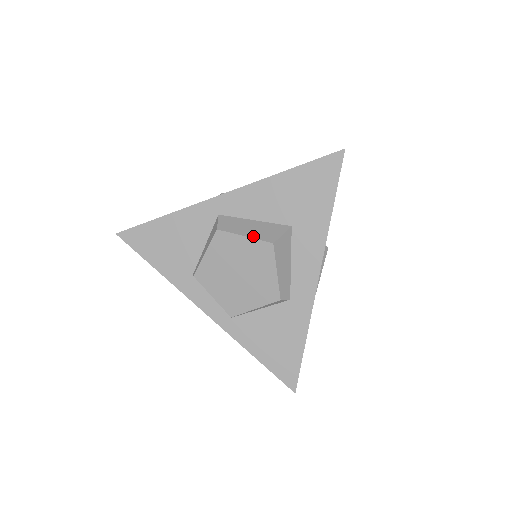
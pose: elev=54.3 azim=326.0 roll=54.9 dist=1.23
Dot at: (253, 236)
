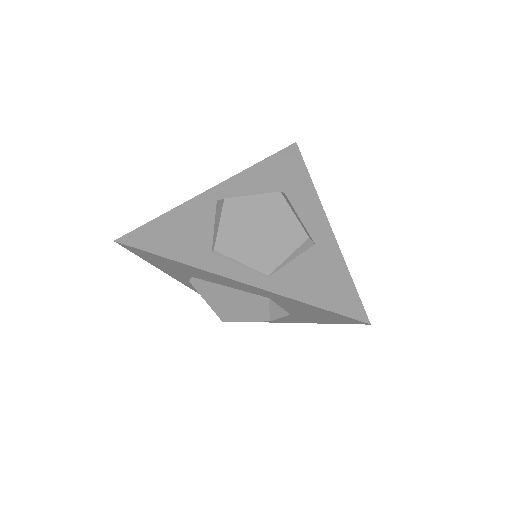
Dot at: (260, 194)
